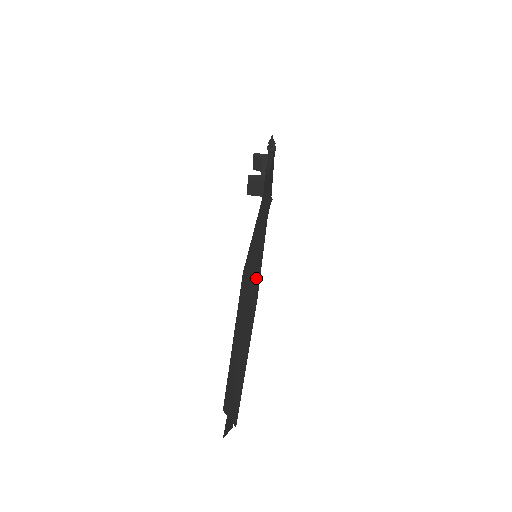
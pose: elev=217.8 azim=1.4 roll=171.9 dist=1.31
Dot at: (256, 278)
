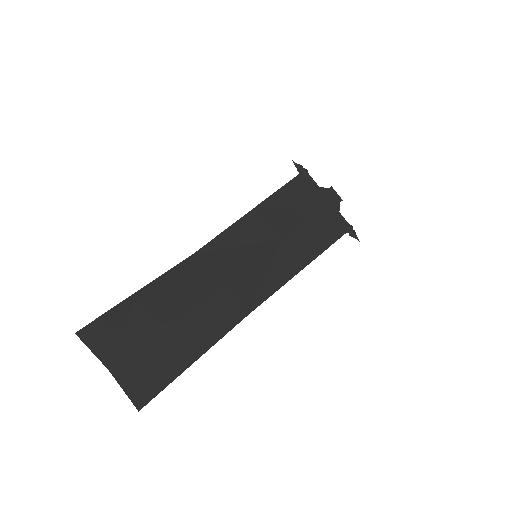
Dot at: (232, 267)
